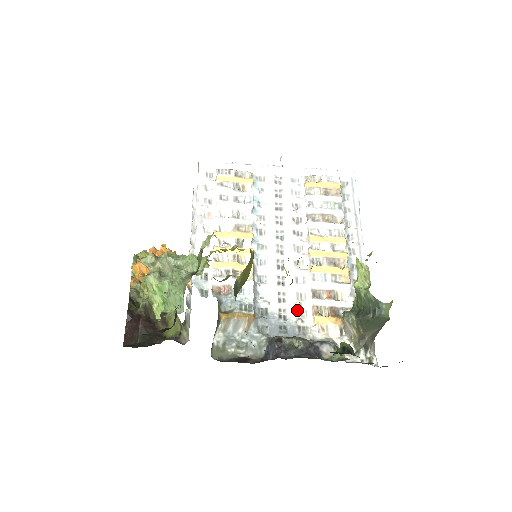
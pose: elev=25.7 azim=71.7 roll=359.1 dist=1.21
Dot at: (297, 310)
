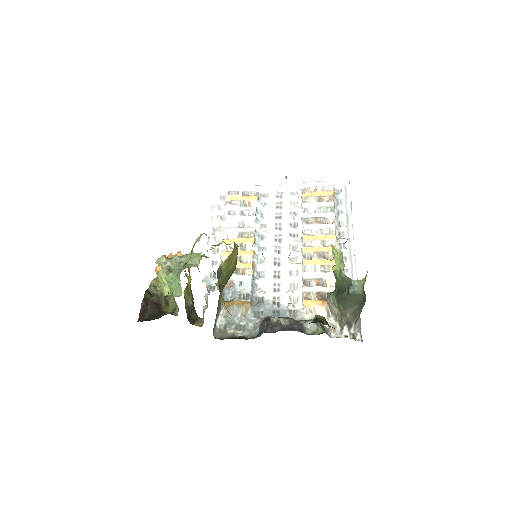
Dot at: (289, 297)
